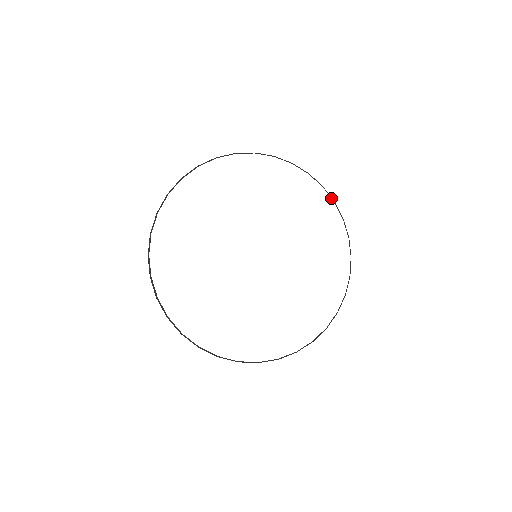
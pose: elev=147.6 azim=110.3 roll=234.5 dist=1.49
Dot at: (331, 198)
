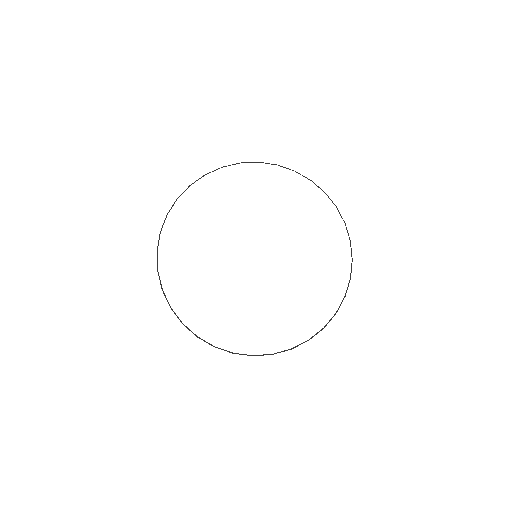
Dot at: occluded
